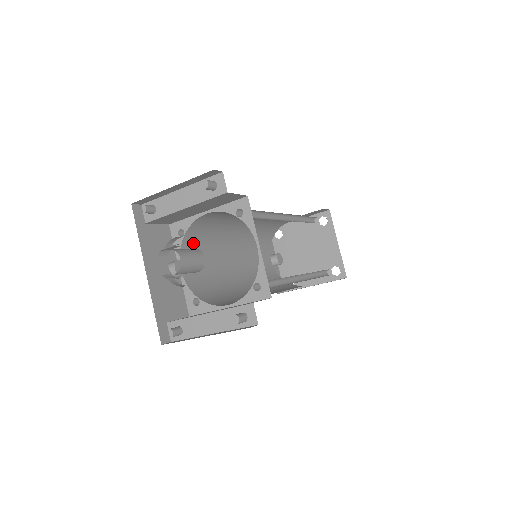
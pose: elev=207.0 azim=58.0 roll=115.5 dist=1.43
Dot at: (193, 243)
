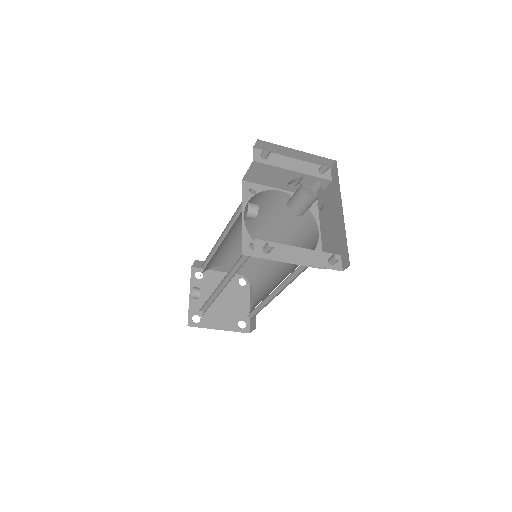
Dot at: occluded
